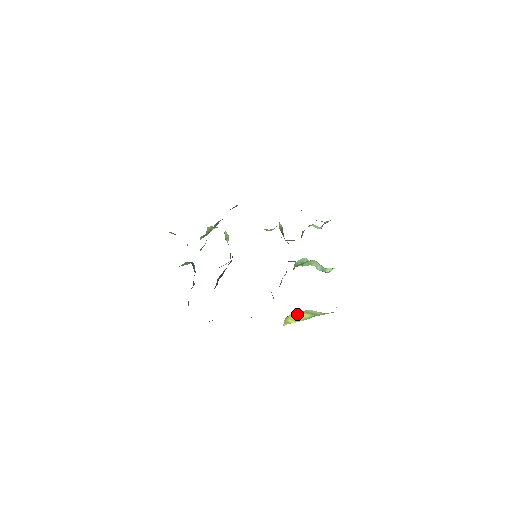
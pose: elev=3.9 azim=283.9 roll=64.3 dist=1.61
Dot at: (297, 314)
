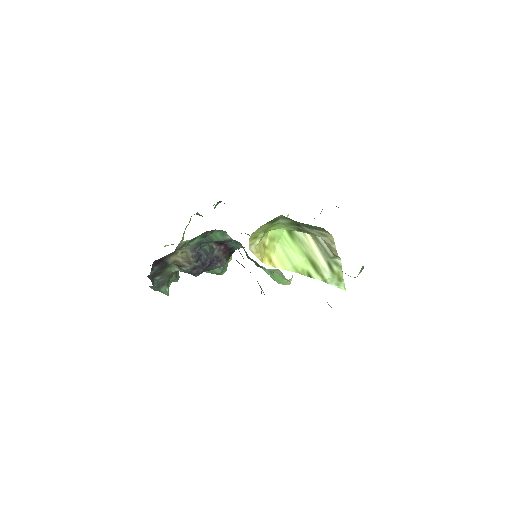
Dot at: (287, 248)
